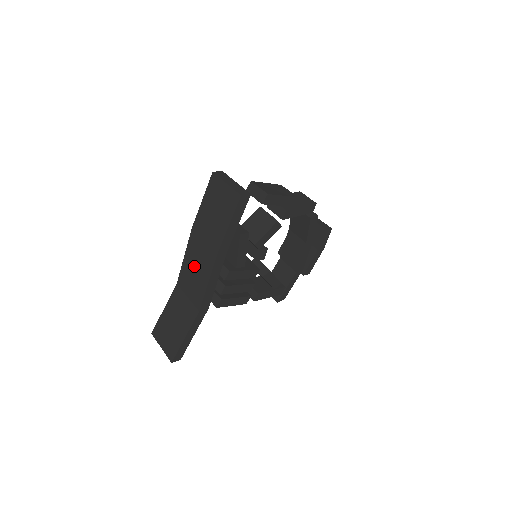
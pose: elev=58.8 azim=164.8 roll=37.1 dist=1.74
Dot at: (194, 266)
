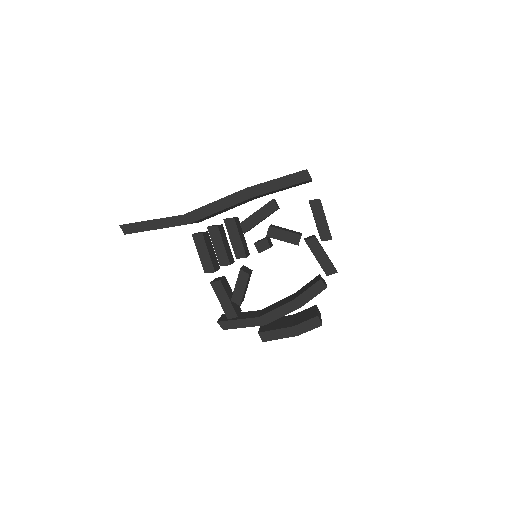
Dot at: occluded
